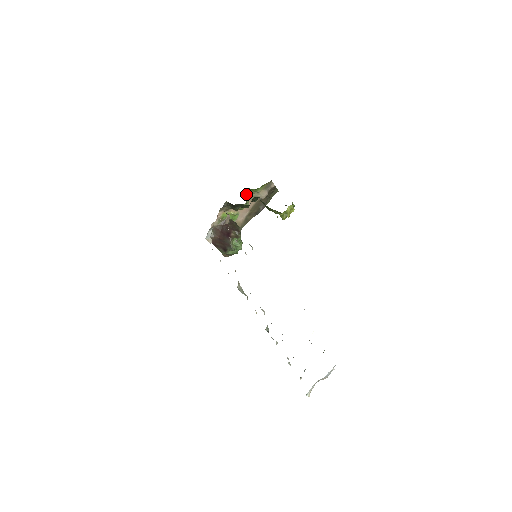
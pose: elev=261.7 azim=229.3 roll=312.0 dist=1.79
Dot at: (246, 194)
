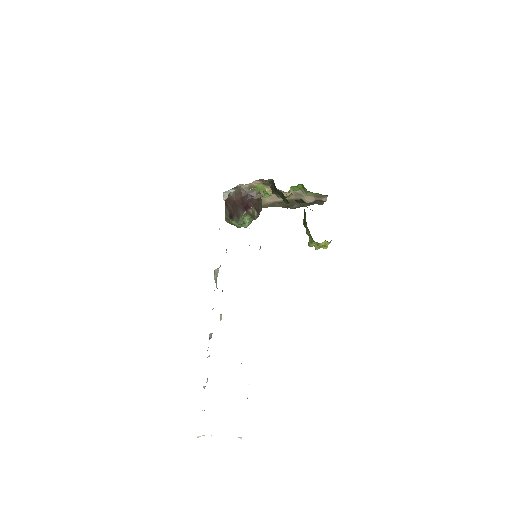
Dot at: (295, 186)
